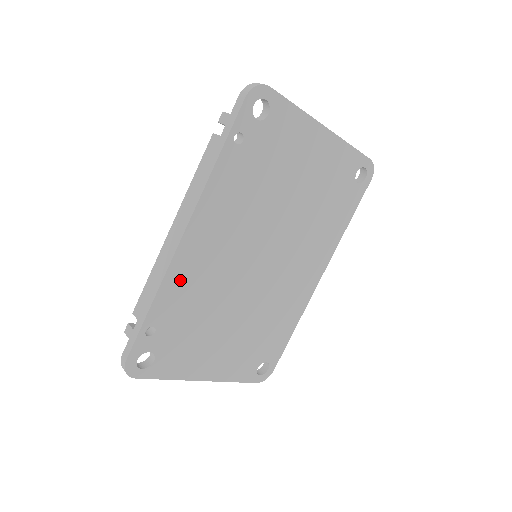
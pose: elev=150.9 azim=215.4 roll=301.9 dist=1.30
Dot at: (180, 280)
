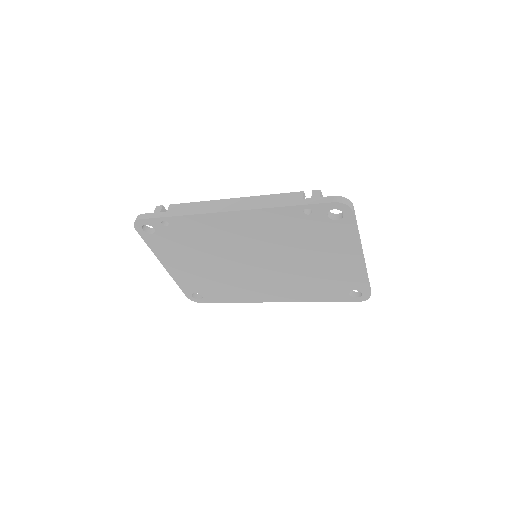
Dot at: (204, 223)
